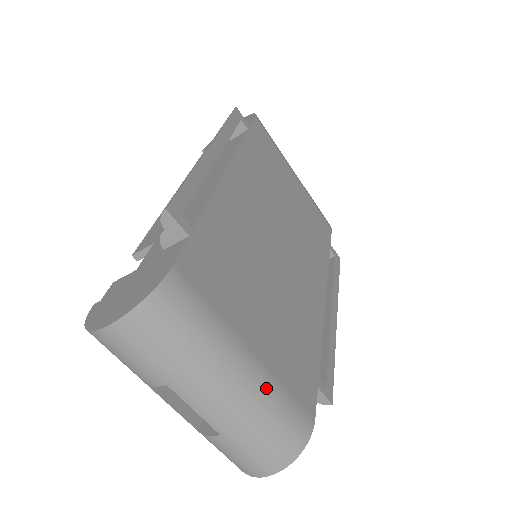
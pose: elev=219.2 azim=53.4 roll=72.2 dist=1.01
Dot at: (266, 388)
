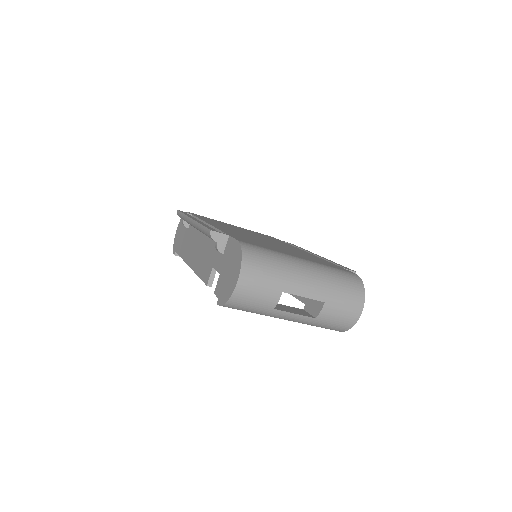
Dot at: (321, 267)
